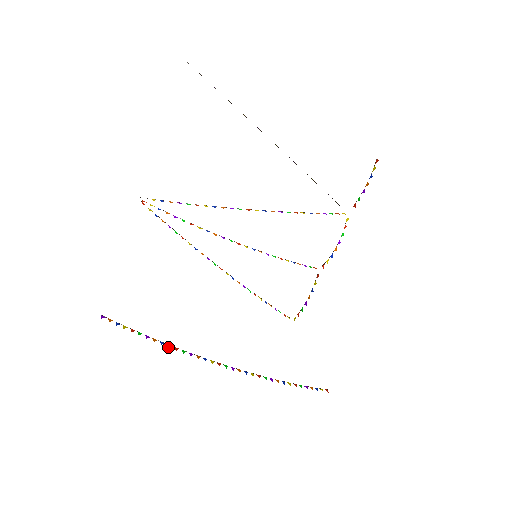
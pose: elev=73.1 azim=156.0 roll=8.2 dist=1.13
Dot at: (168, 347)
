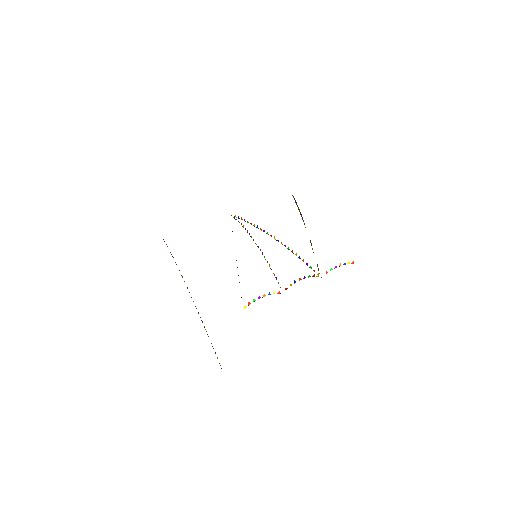
Dot at: occluded
